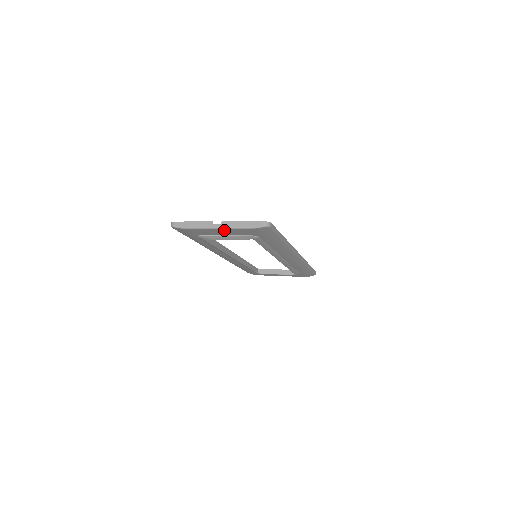
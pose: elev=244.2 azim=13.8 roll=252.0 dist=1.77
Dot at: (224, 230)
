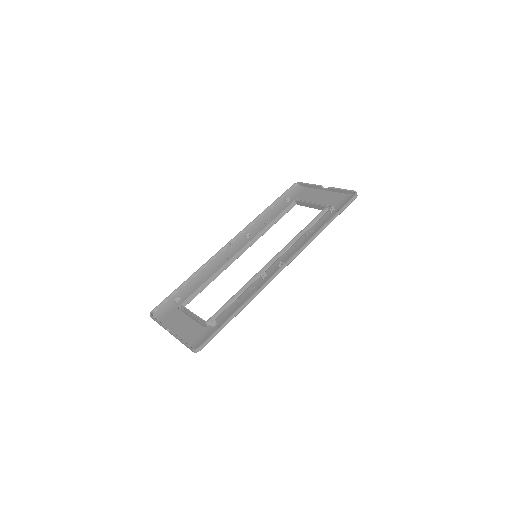
Dot at: (180, 333)
